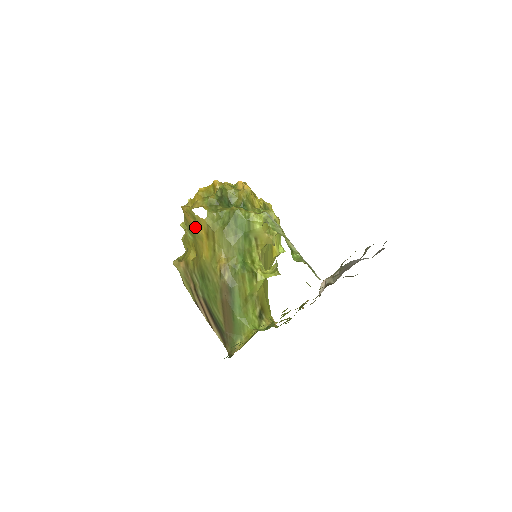
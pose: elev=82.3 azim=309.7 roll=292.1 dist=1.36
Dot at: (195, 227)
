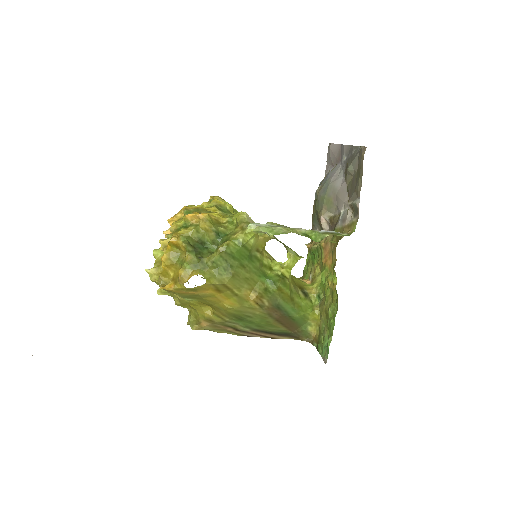
Dot at: (197, 294)
